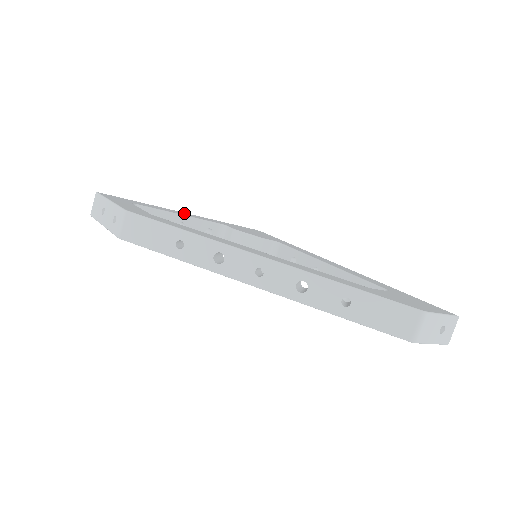
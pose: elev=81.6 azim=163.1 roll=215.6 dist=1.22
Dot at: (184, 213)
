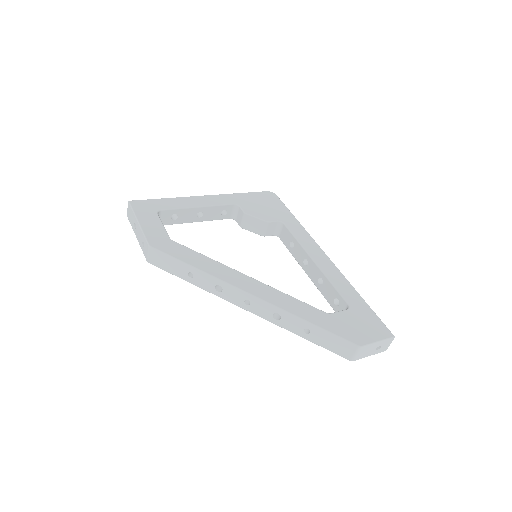
Dot at: (202, 198)
